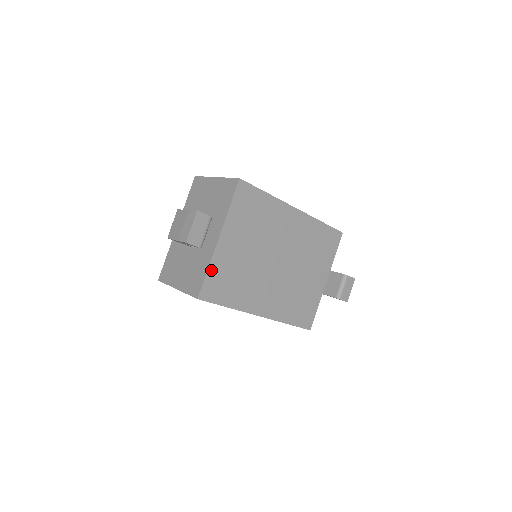
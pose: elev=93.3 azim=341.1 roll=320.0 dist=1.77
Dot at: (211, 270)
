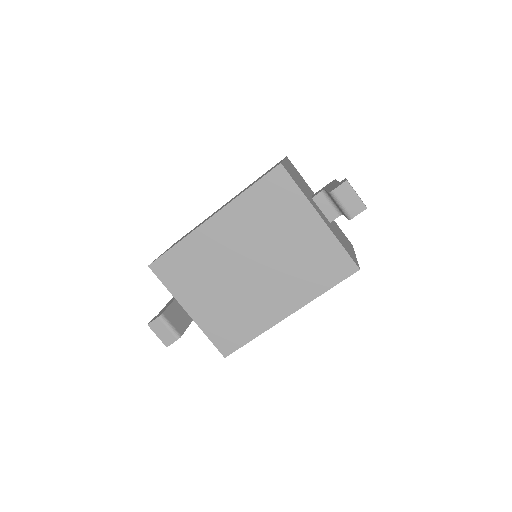
Dot at: (209, 334)
